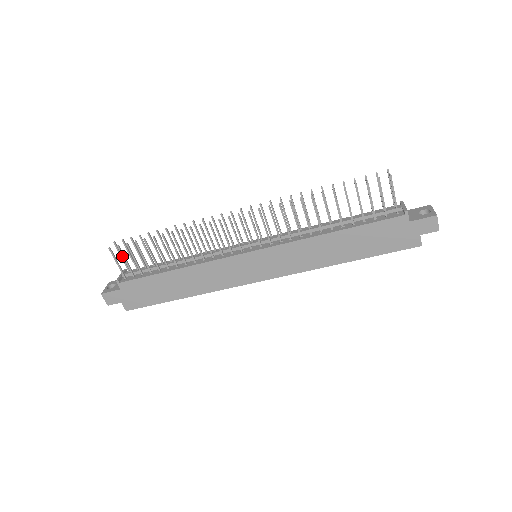
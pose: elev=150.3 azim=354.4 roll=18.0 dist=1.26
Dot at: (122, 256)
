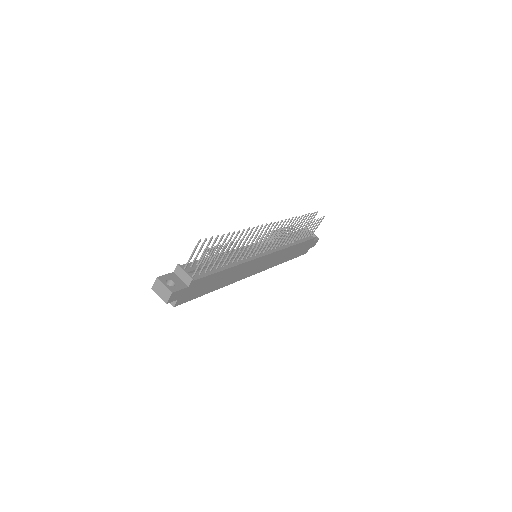
Dot at: occluded
